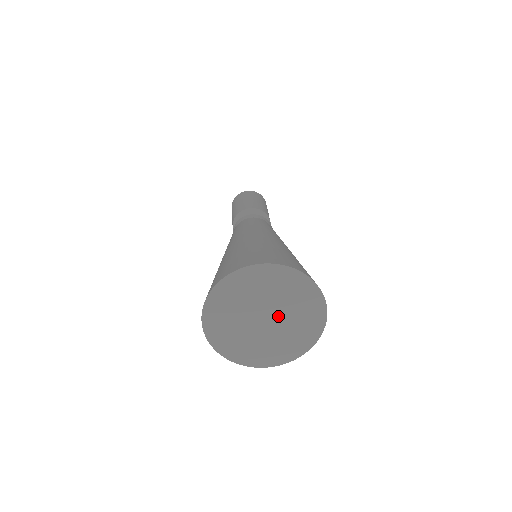
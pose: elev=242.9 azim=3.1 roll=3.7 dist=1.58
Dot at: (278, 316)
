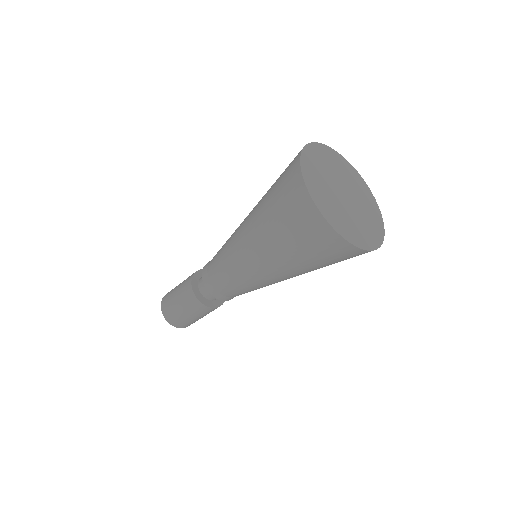
Dot at: (346, 187)
